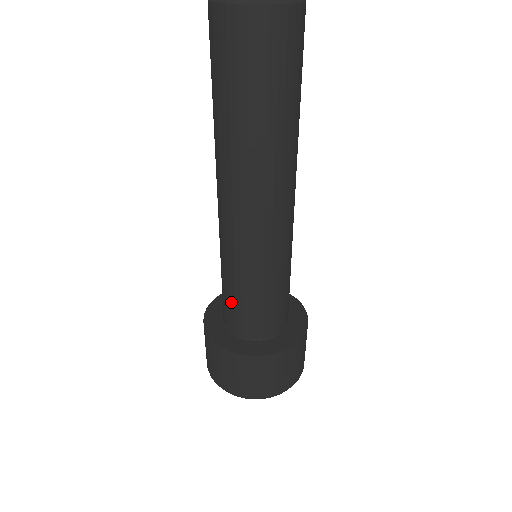
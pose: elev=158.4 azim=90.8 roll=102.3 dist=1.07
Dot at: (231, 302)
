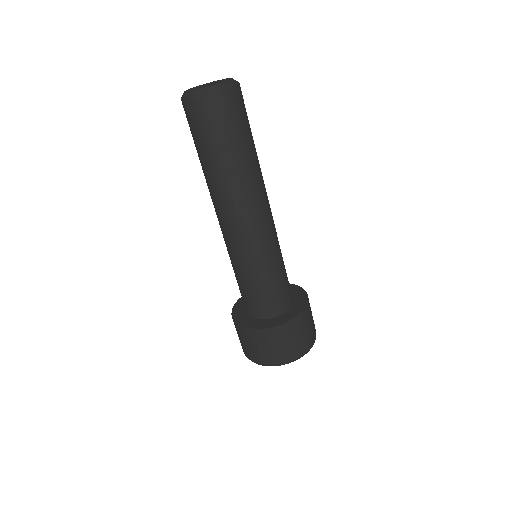
Dot at: (243, 291)
